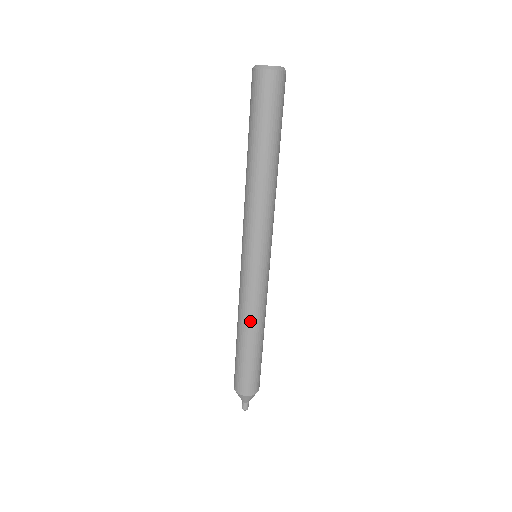
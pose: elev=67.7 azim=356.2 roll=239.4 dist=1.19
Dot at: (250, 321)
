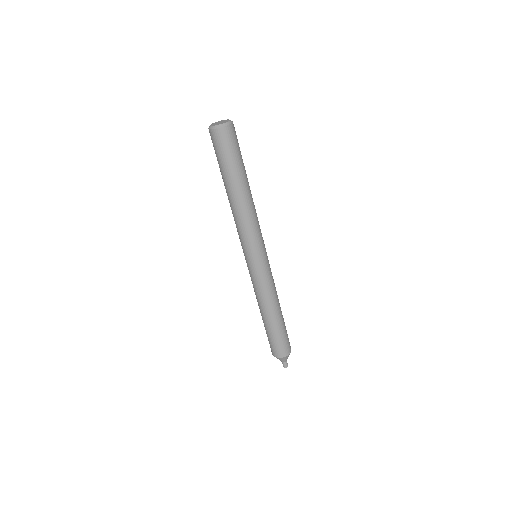
Dot at: (263, 304)
